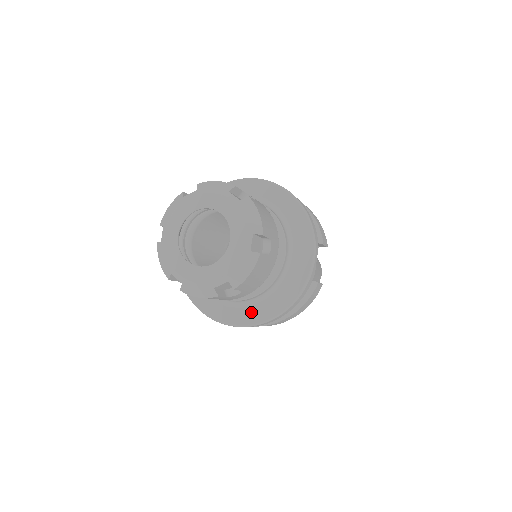
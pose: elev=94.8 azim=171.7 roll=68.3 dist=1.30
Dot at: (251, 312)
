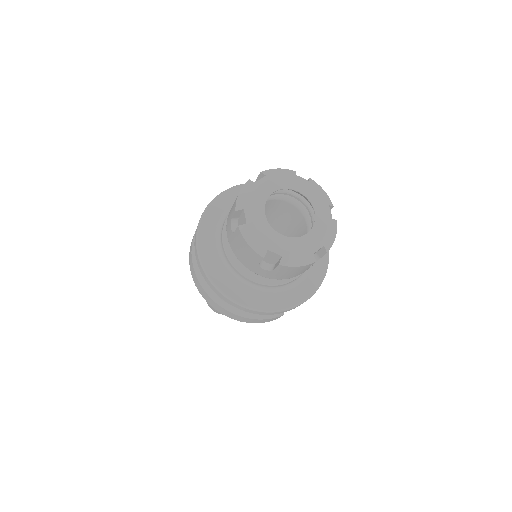
Dot at: (236, 289)
